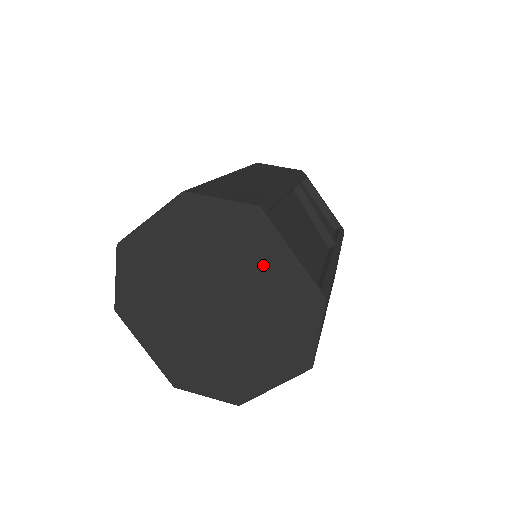
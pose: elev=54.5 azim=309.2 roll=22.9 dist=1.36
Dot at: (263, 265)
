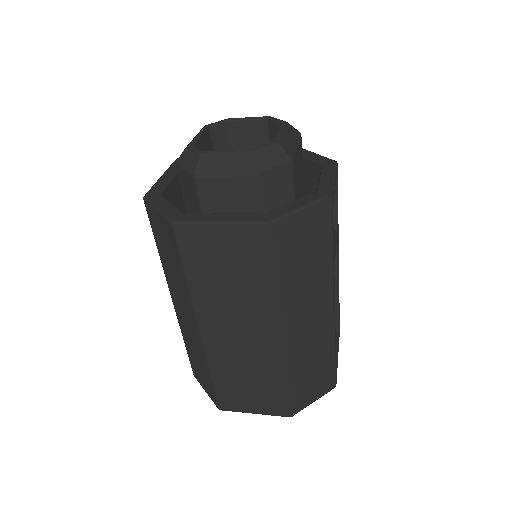
Dot at: occluded
